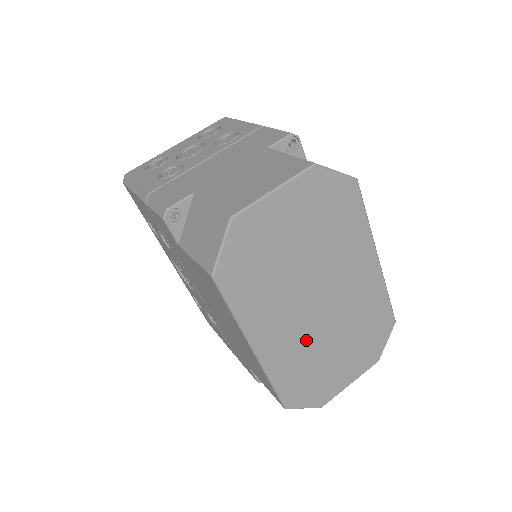
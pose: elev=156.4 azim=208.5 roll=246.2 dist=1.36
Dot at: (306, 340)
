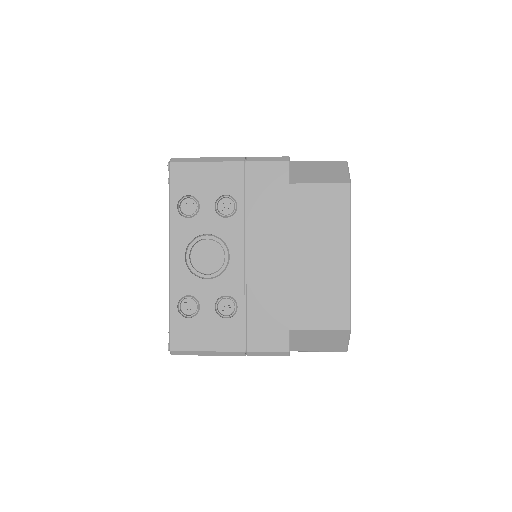
Dot at: occluded
